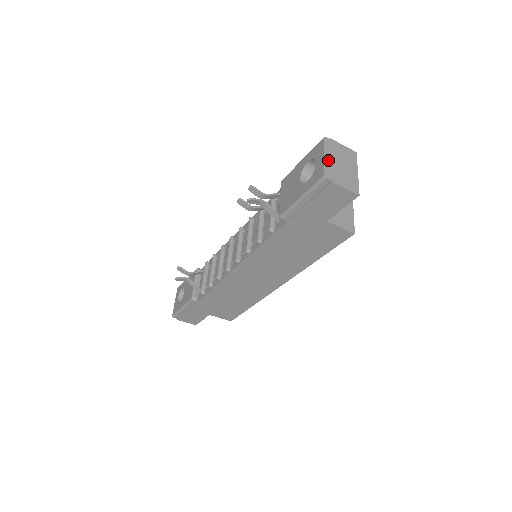
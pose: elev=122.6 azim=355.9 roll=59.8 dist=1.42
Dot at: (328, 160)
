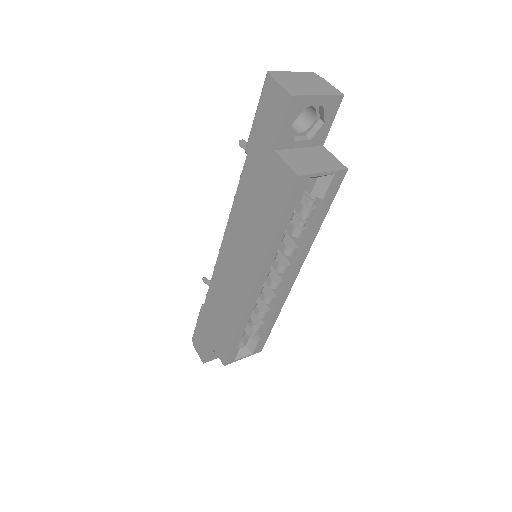
Dot at: (291, 74)
